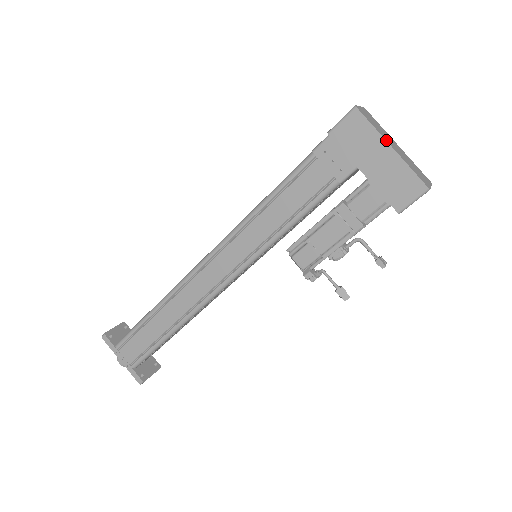
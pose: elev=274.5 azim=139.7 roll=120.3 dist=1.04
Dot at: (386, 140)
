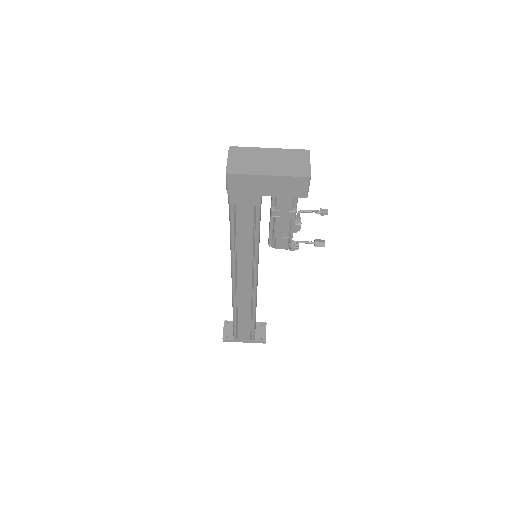
Dot at: (261, 174)
